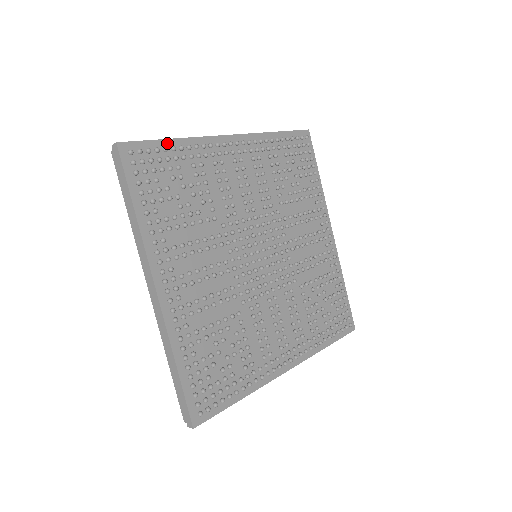
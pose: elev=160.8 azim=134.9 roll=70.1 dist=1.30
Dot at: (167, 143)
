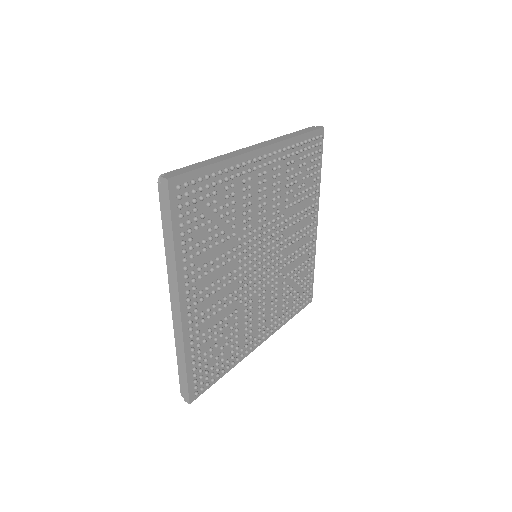
Dot at: (209, 169)
